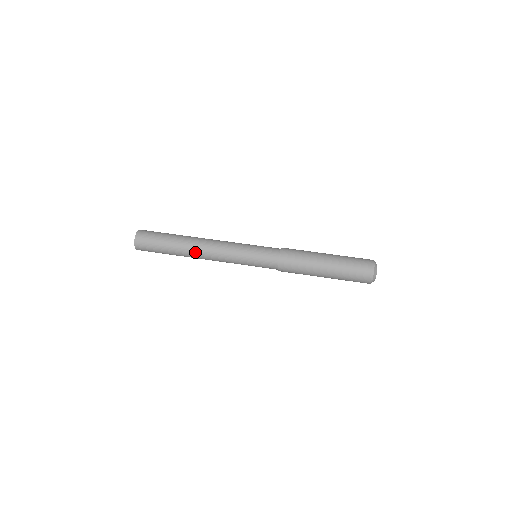
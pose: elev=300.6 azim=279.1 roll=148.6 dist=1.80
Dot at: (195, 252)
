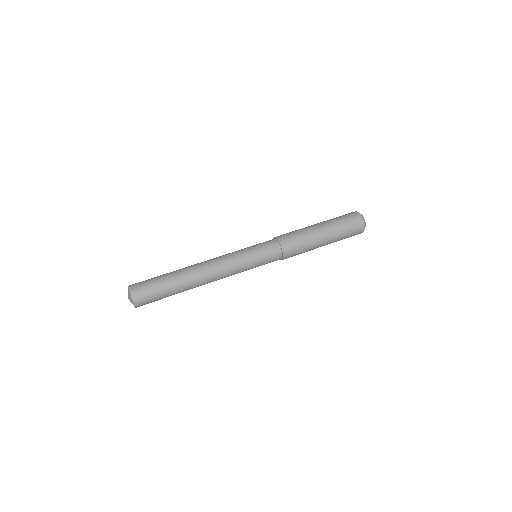
Dot at: (198, 274)
